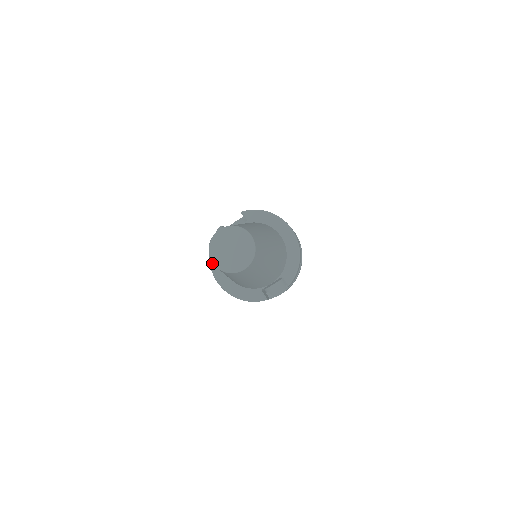
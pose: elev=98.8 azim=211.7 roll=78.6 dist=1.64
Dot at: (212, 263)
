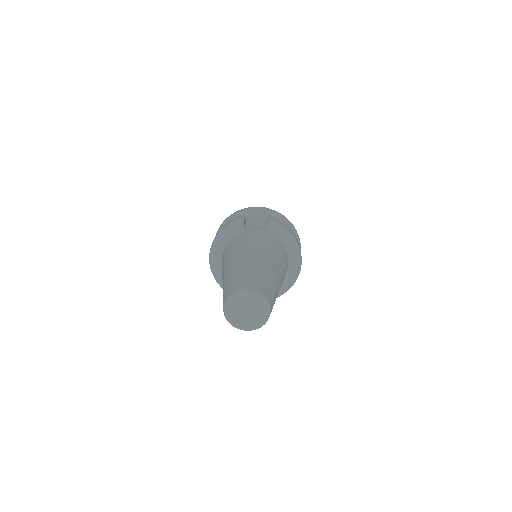
Dot at: (215, 244)
